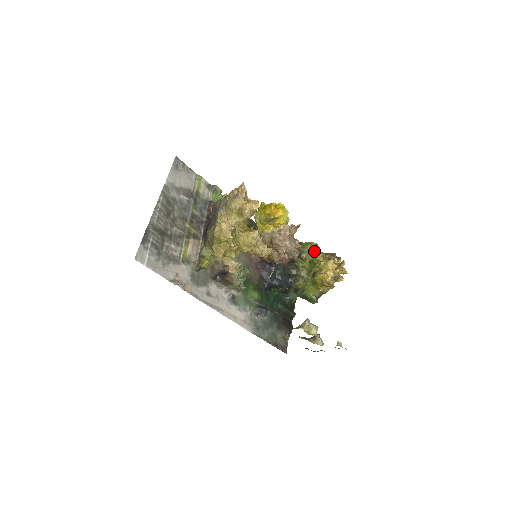
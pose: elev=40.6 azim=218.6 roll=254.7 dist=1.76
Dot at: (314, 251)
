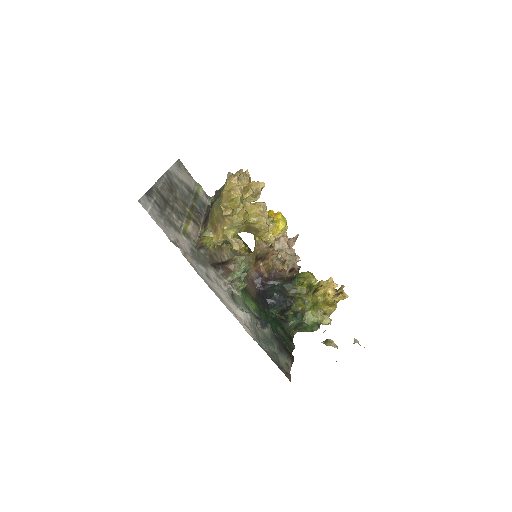
Dot at: (311, 277)
